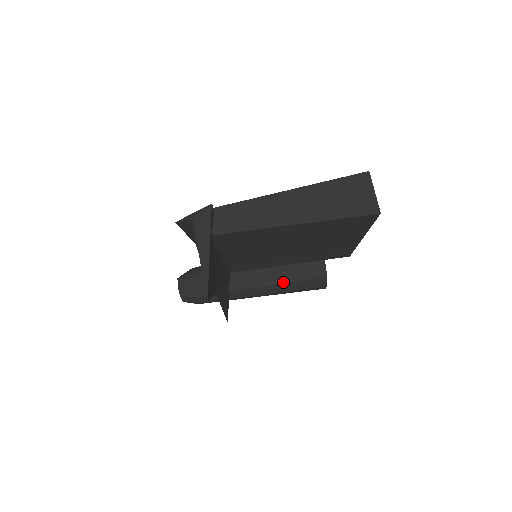
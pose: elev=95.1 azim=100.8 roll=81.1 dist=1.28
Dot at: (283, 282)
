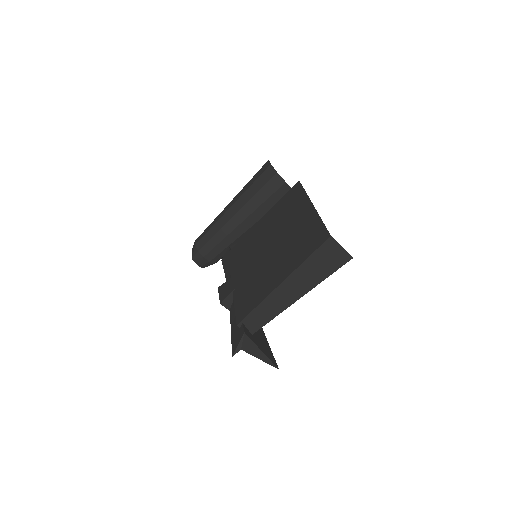
Dot at: occluded
